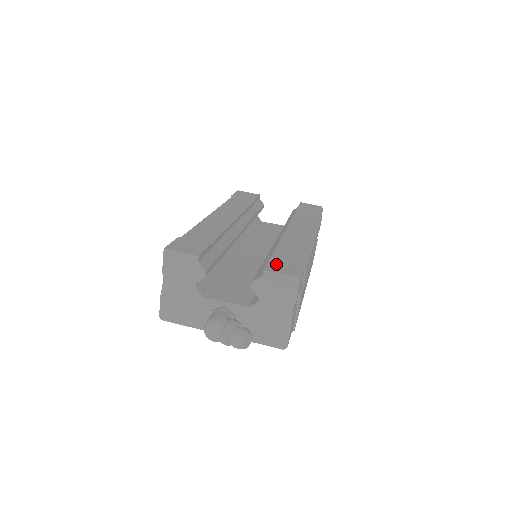
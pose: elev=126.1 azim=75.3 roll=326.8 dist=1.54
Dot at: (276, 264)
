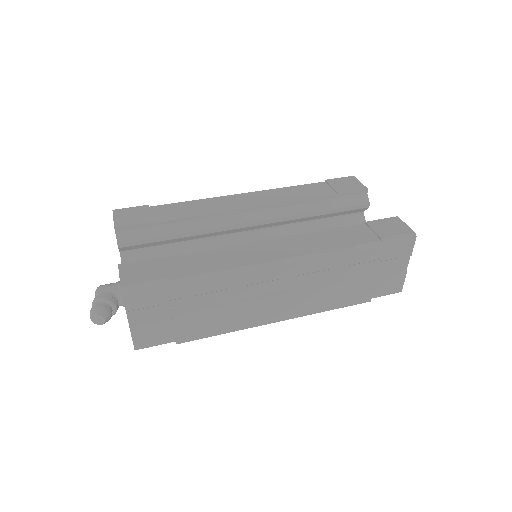
Dot at: (142, 265)
